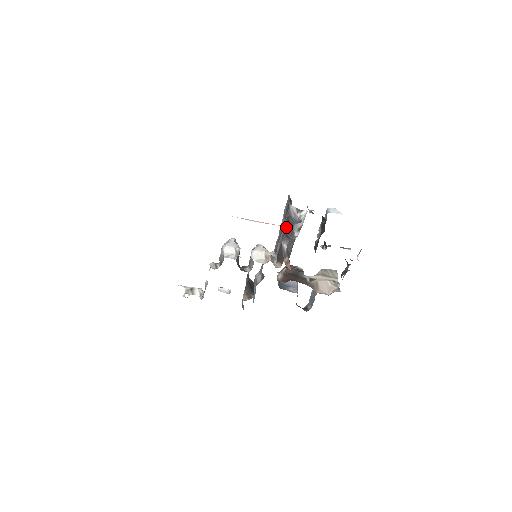
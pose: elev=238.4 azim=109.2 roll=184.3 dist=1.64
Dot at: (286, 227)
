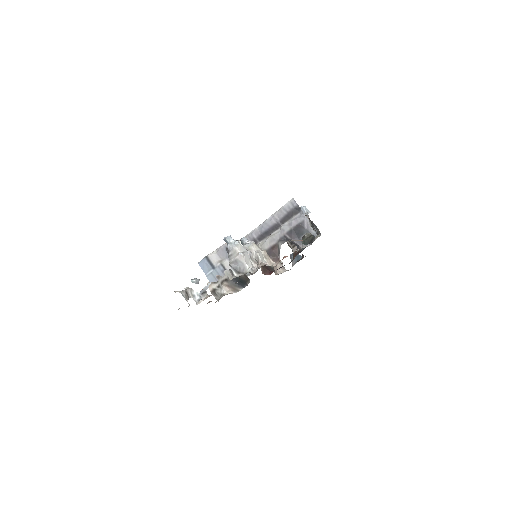
Dot at: (293, 233)
